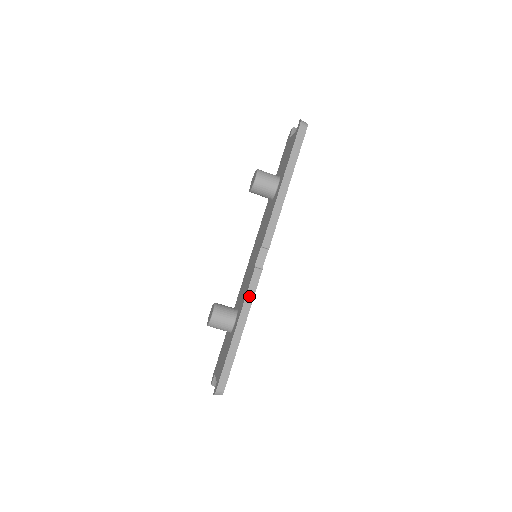
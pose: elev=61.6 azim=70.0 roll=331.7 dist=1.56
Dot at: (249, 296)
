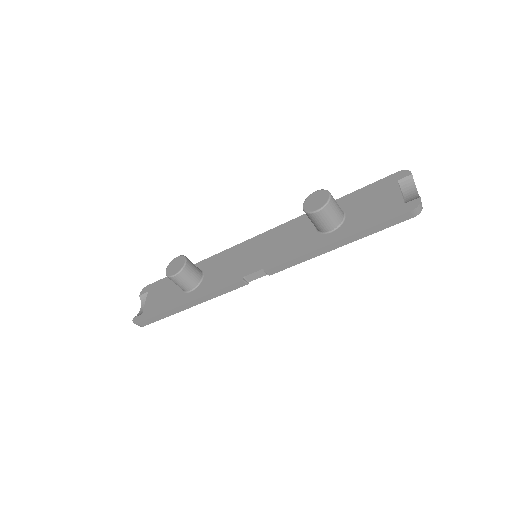
Dot at: (218, 293)
